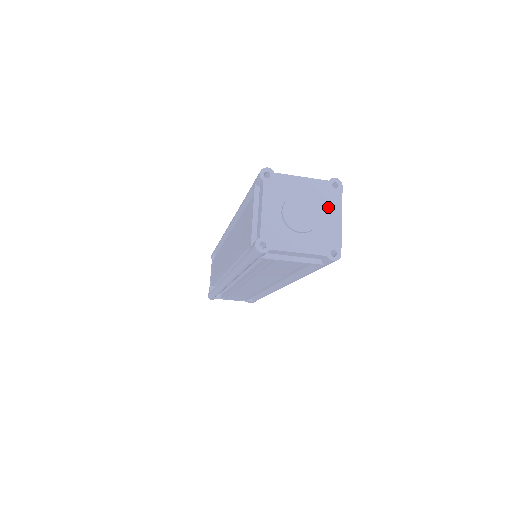
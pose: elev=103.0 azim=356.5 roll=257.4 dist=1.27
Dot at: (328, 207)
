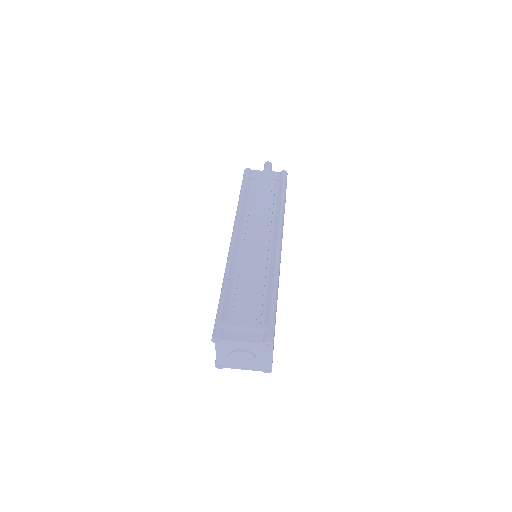
Dot at: (262, 354)
